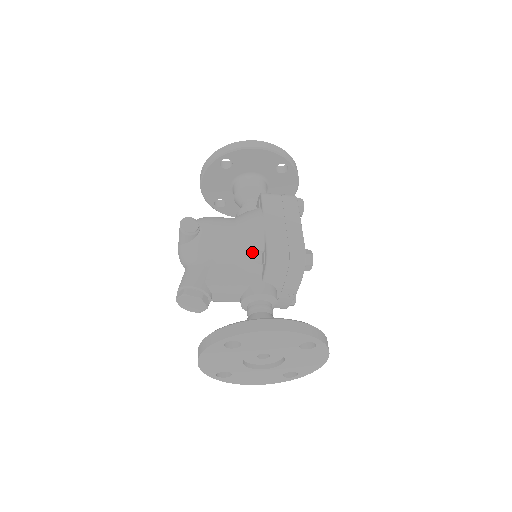
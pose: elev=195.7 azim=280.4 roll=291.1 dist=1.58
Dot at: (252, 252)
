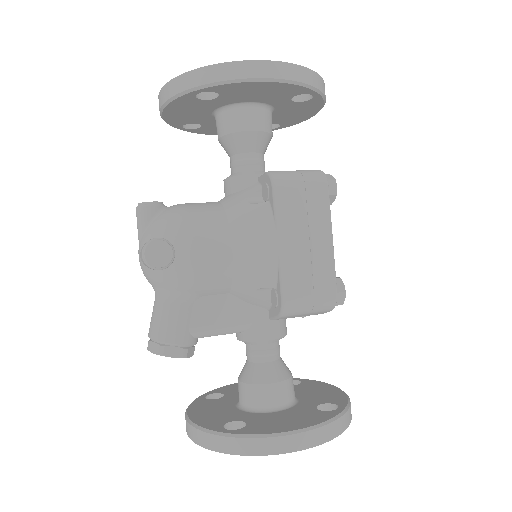
Dot at: (257, 287)
